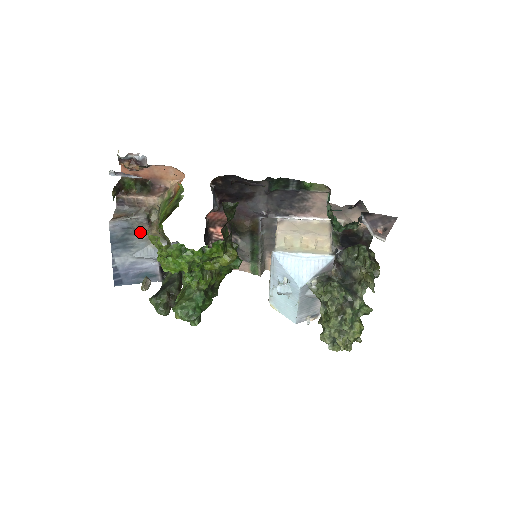
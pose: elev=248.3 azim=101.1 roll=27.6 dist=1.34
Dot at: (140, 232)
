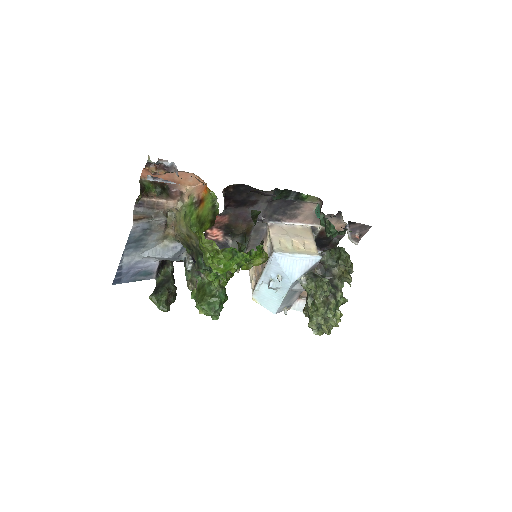
Dot at: (155, 233)
